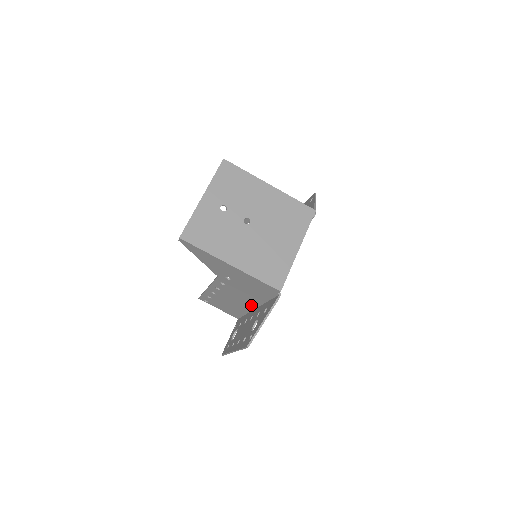
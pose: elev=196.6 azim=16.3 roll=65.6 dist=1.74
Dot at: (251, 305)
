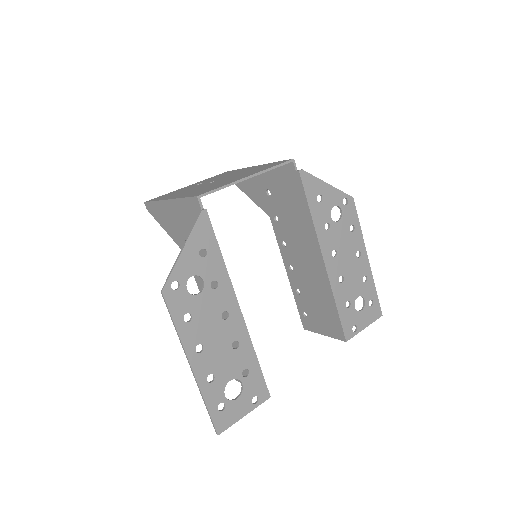
Dot at: occluded
